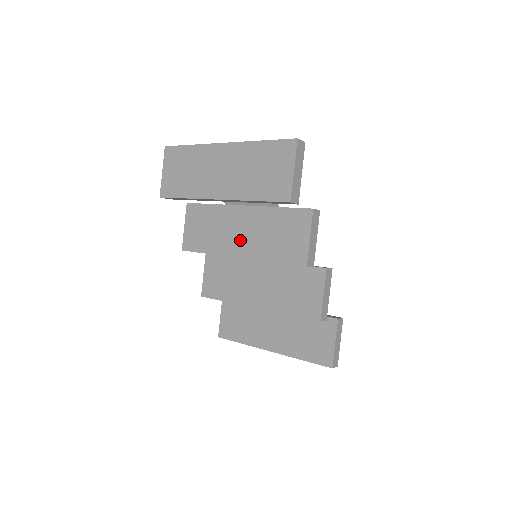
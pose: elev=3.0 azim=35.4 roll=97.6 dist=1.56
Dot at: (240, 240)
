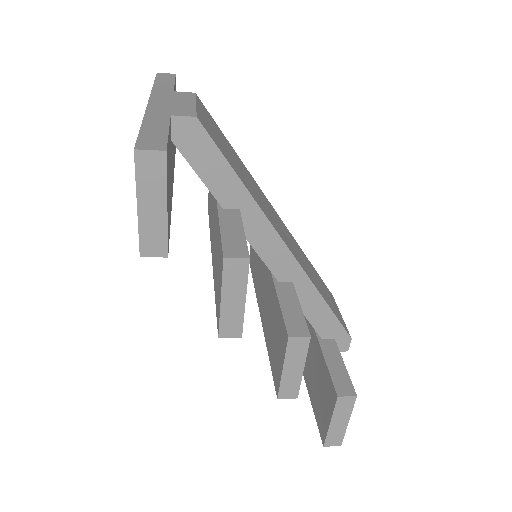
Dot at: (213, 238)
